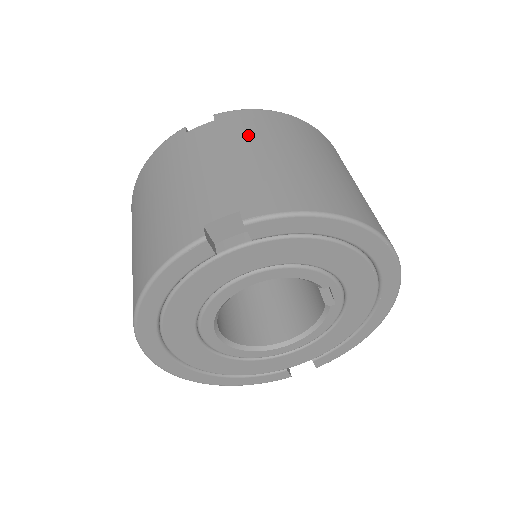
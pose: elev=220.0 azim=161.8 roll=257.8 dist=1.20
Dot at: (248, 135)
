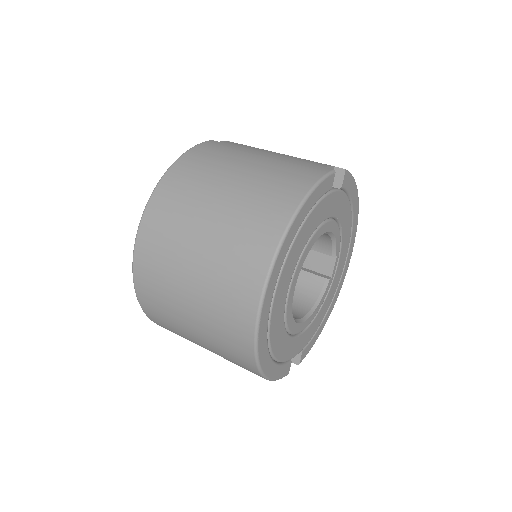
Dot at: occluded
